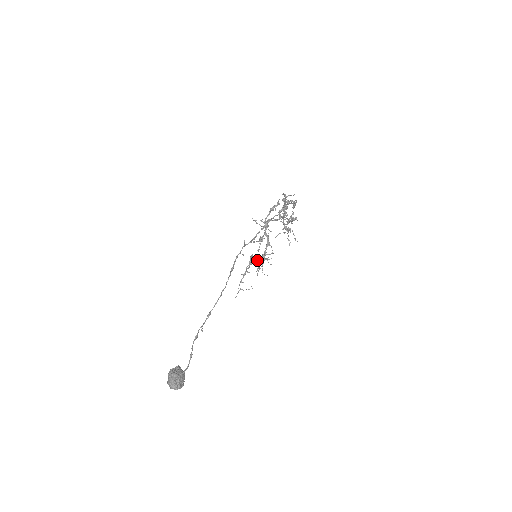
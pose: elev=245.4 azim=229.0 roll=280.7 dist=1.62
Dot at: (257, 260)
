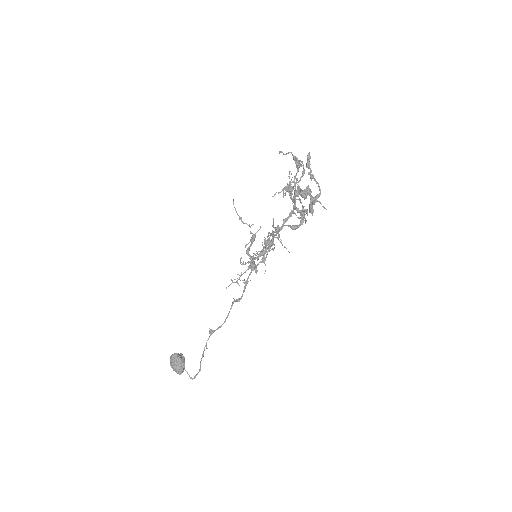
Dot at: (251, 244)
